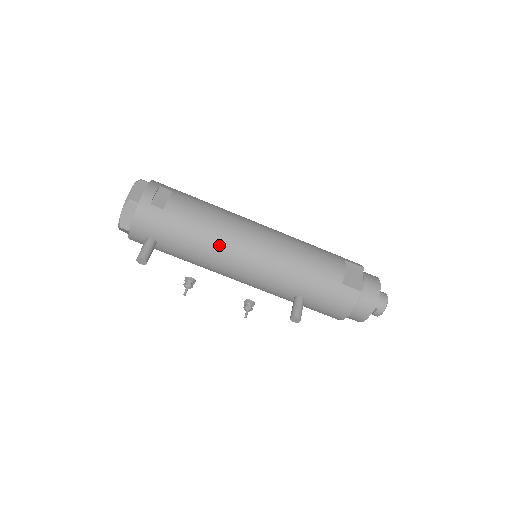
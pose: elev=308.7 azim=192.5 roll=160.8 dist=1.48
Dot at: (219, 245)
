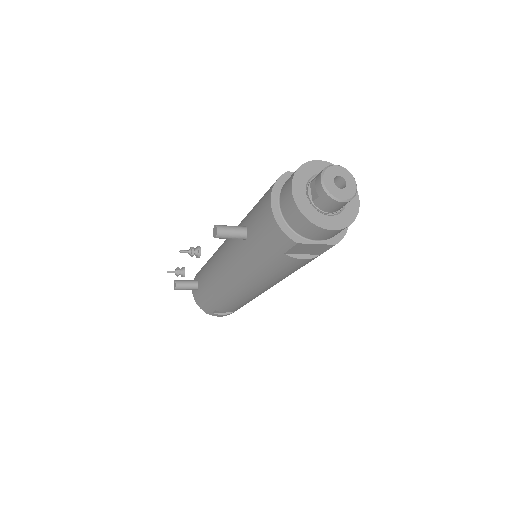
Dot at: occluded
